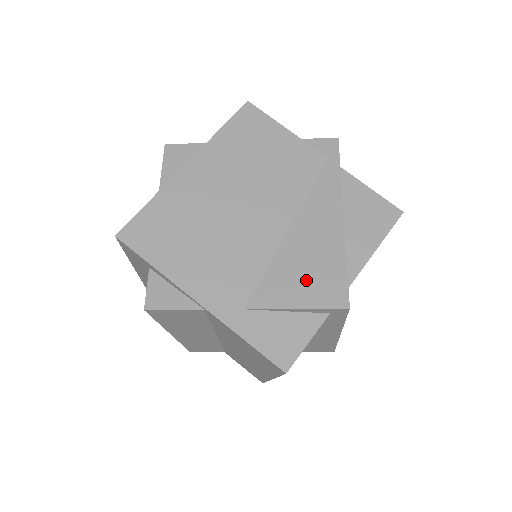
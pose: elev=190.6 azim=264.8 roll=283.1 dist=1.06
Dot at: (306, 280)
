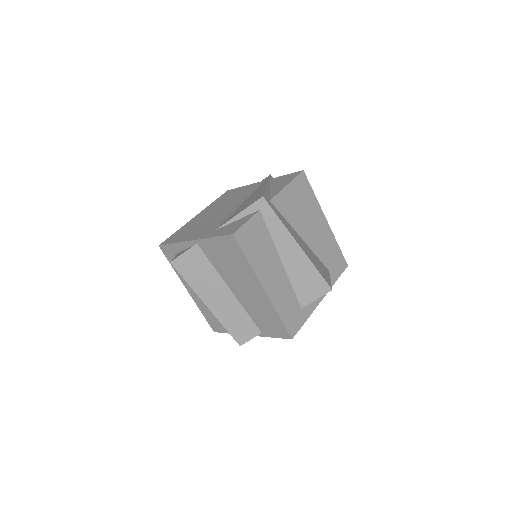
Dot at: (245, 206)
